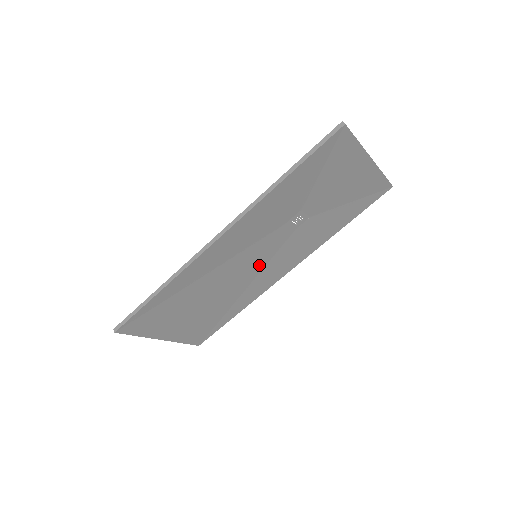
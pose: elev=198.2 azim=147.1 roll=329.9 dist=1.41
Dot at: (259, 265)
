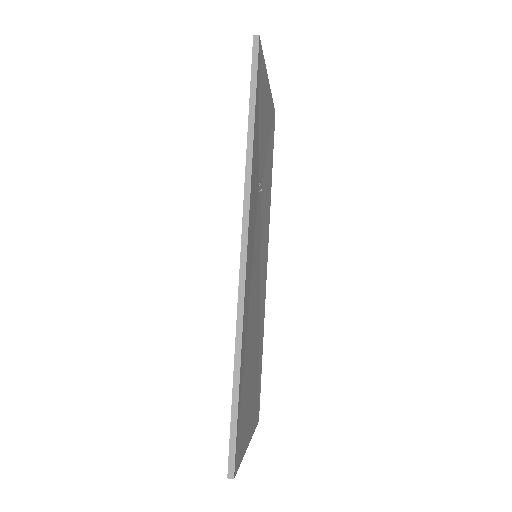
Dot at: (258, 267)
